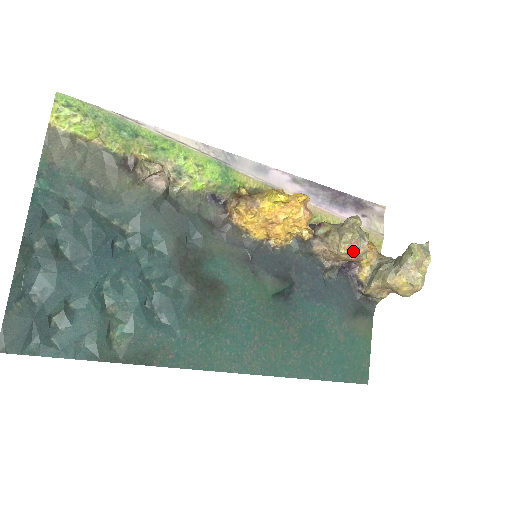
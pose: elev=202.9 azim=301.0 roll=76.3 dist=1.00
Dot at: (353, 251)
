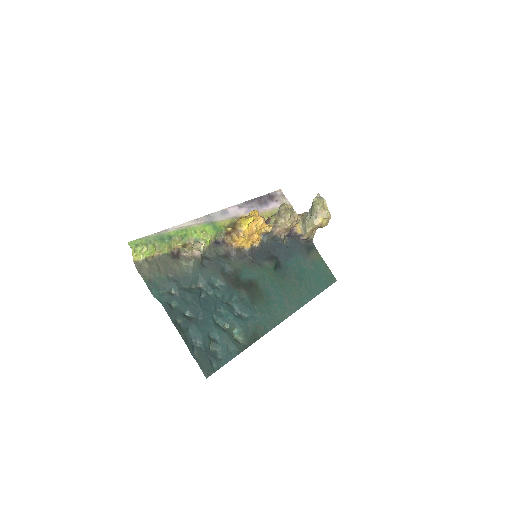
Dot at: (293, 221)
